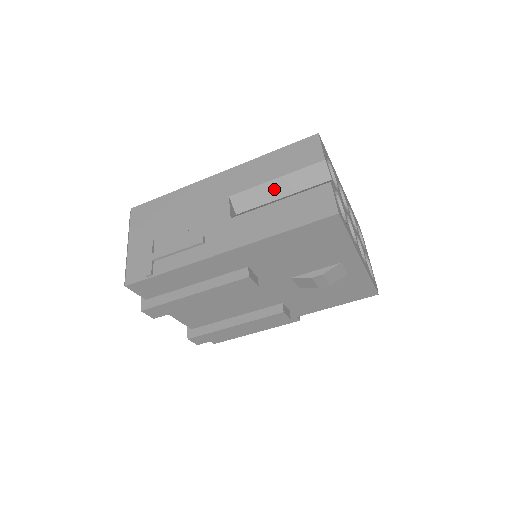
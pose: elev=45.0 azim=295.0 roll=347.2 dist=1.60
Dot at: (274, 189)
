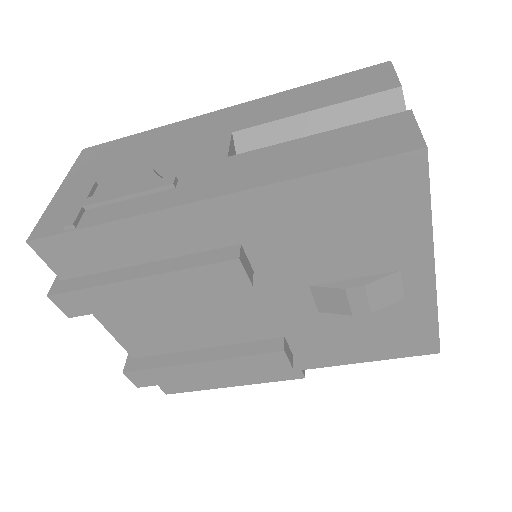
Dot at: (307, 127)
